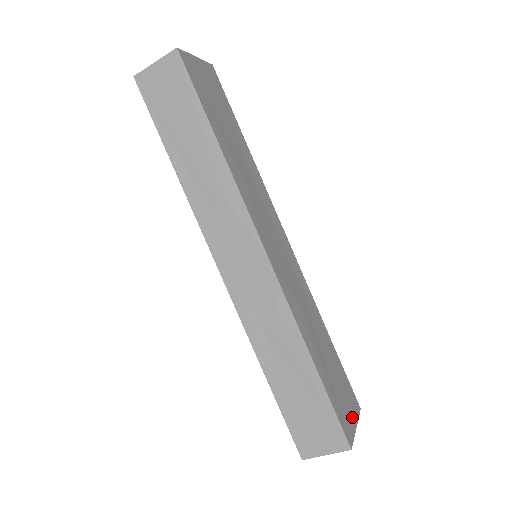
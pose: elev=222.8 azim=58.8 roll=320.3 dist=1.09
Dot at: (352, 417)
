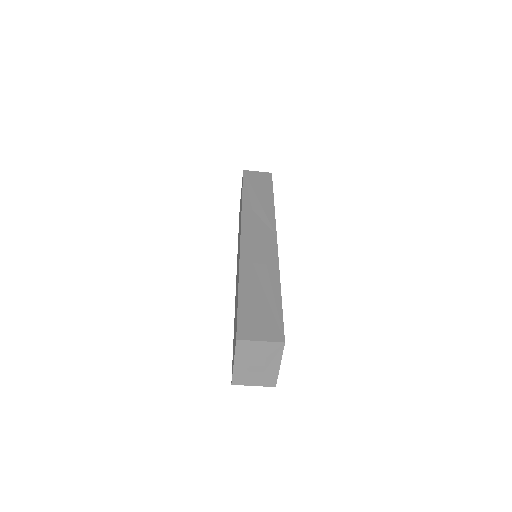
Dot at: occluded
